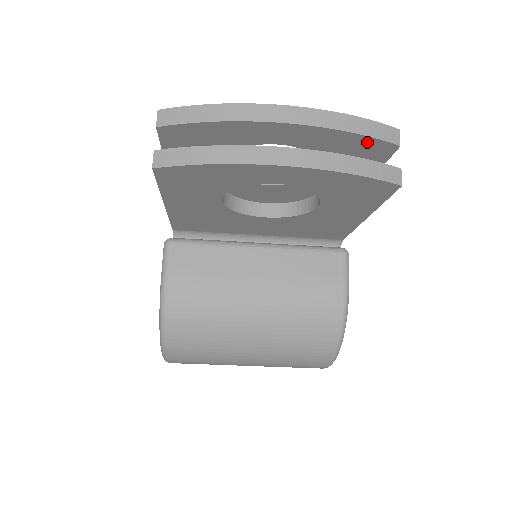
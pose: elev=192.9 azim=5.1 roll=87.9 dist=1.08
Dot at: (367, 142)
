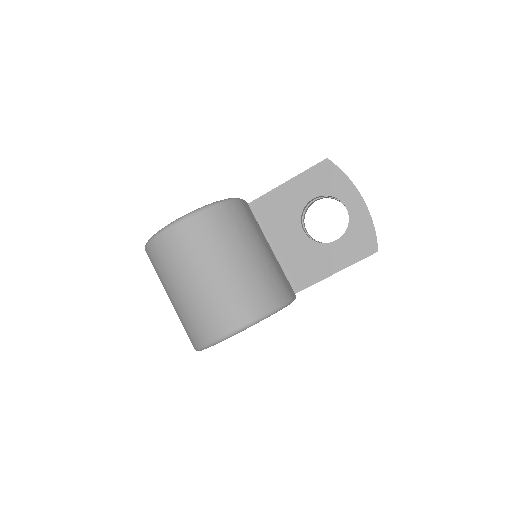
Dot at: occluded
